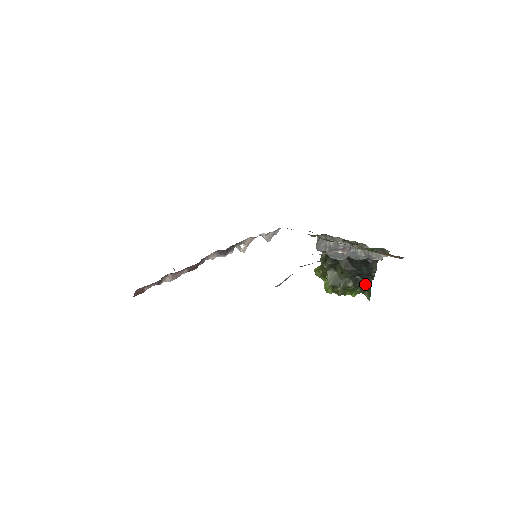
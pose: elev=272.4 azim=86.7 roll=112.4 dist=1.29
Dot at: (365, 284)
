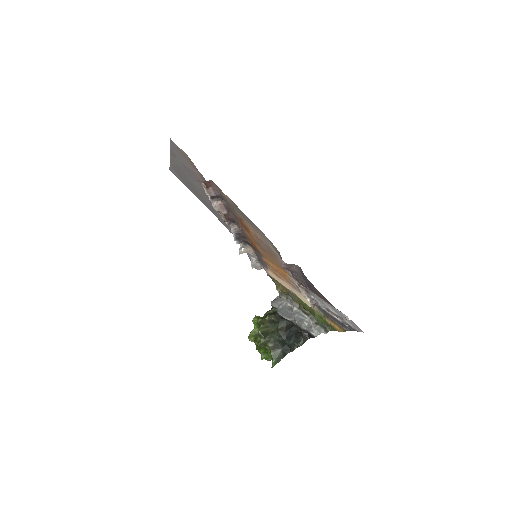
Dot at: (281, 353)
